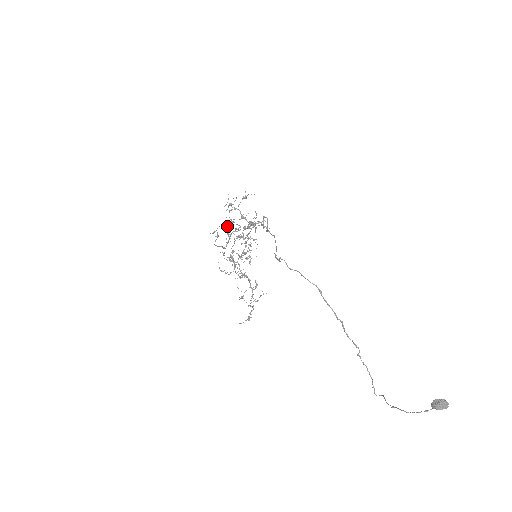
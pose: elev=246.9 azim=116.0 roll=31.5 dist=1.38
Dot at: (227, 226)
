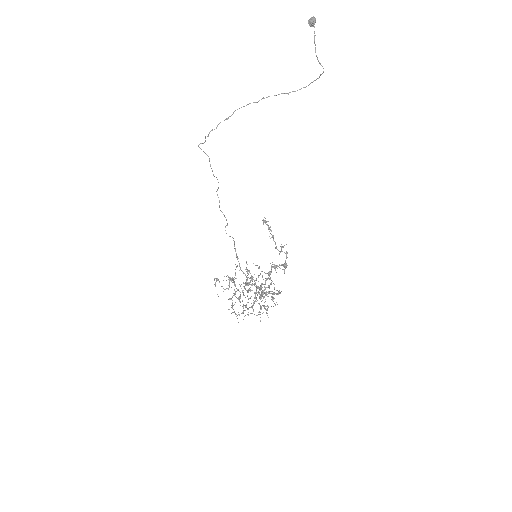
Dot at: occluded
